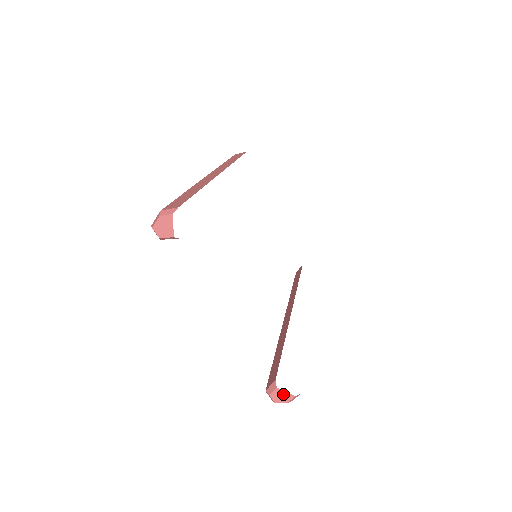
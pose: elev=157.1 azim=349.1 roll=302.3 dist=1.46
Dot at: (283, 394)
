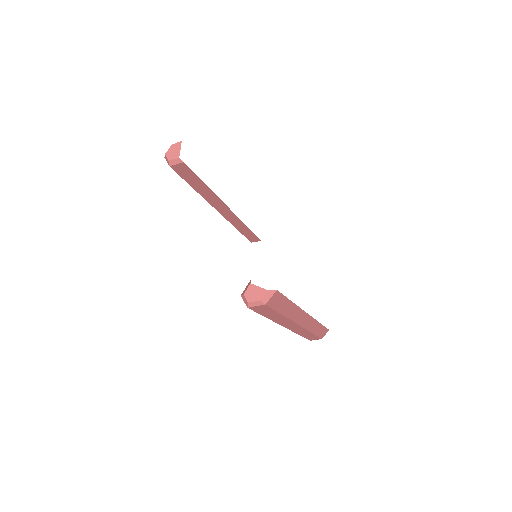
Dot at: (257, 290)
